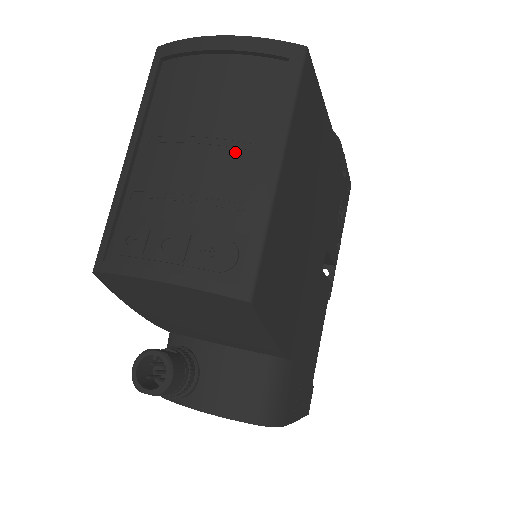
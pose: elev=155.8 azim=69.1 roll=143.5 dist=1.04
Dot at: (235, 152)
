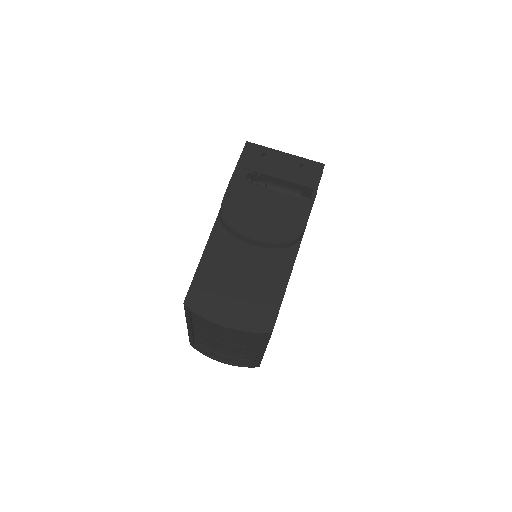
Dot at: (243, 348)
